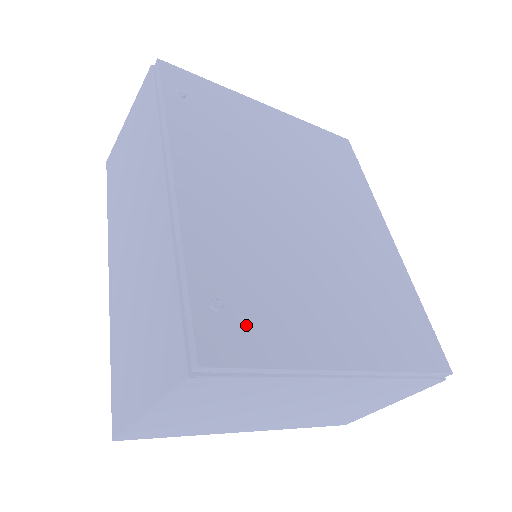
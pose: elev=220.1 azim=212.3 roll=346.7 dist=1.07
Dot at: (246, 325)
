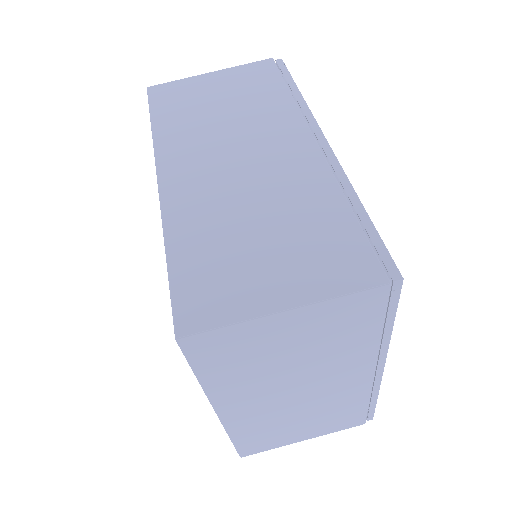
Dot at: occluded
